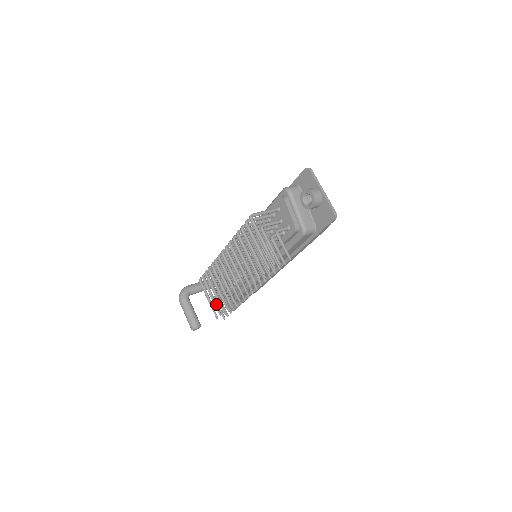
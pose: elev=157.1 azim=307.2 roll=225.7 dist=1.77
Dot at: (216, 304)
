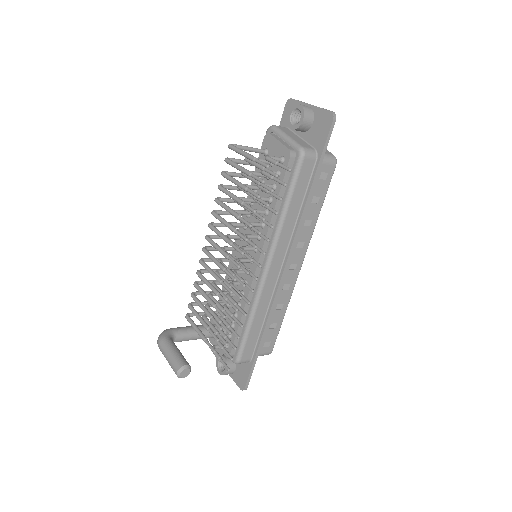
Dot at: (210, 329)
